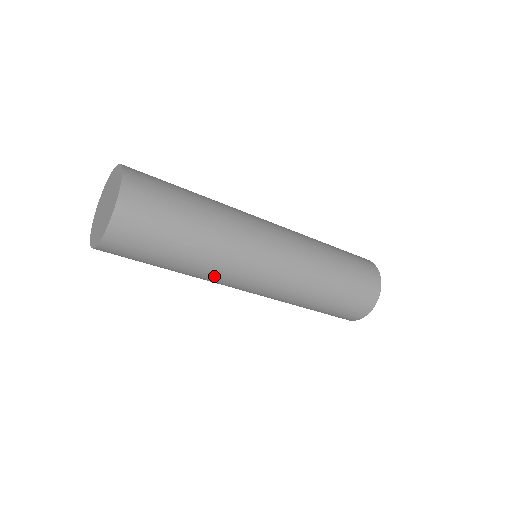
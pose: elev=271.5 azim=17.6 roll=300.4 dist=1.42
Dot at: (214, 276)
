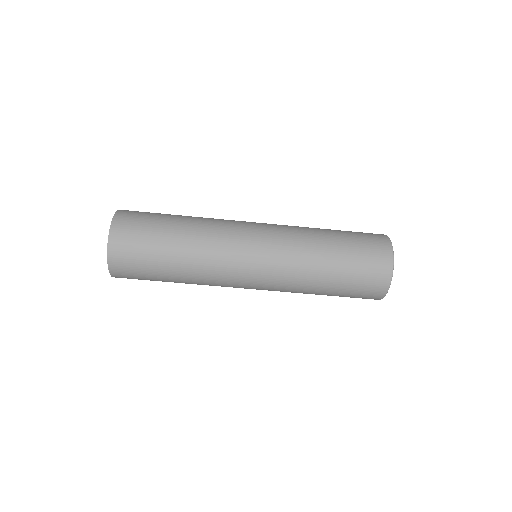
Dot at: (211, 259)
